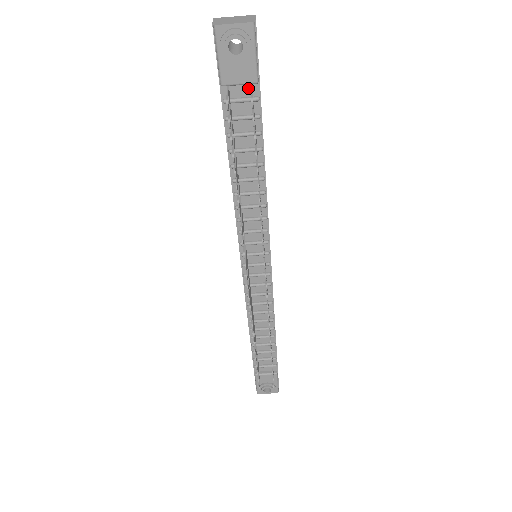
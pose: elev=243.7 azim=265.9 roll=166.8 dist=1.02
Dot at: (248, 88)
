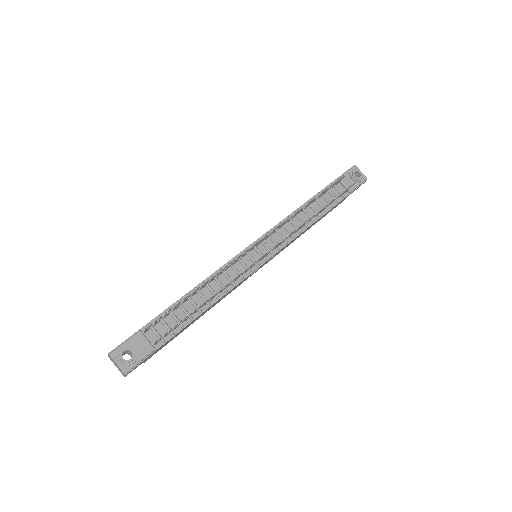
Dot at: occluded
